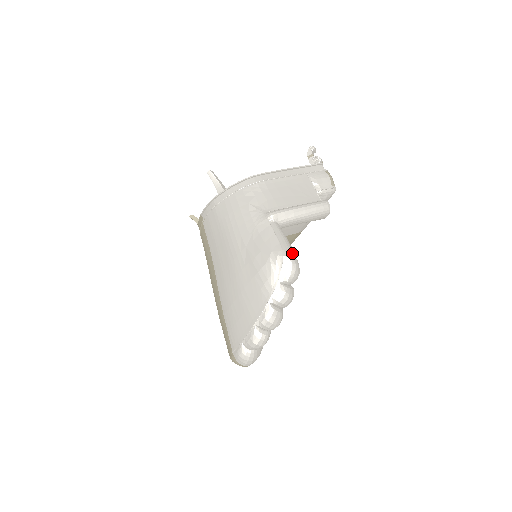
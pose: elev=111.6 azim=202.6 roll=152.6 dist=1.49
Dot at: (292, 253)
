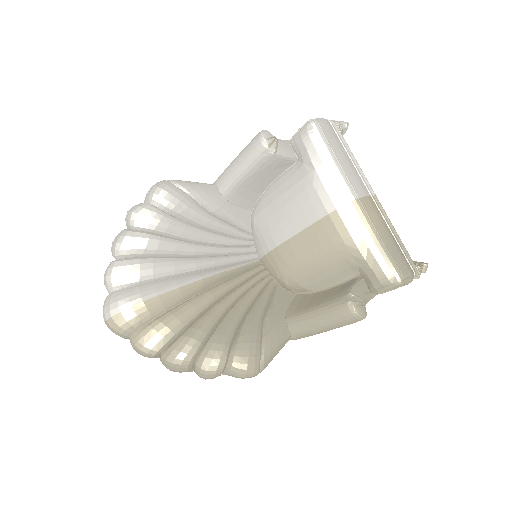
Dot at: (169, 180)
